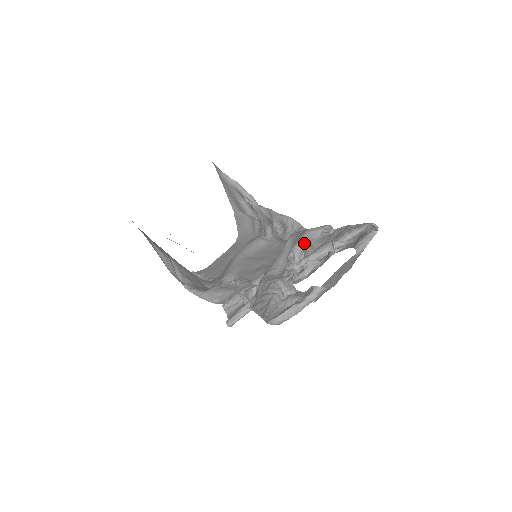
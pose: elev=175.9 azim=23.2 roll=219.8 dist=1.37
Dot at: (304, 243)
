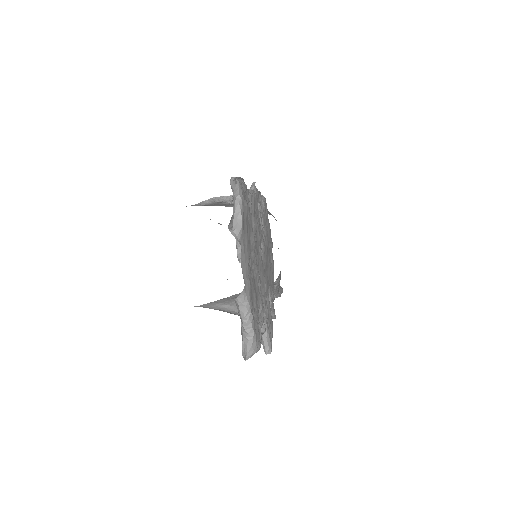
Dot at: occluded
